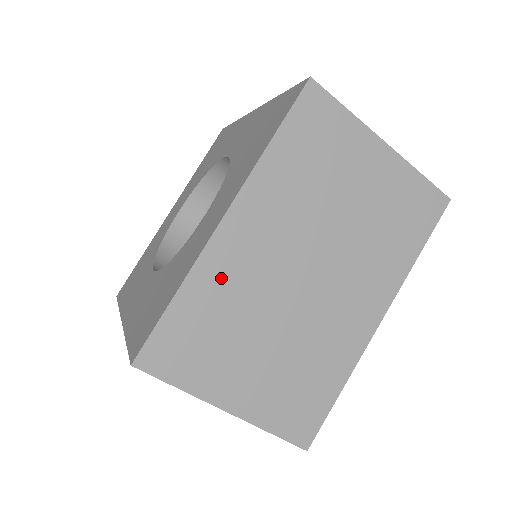
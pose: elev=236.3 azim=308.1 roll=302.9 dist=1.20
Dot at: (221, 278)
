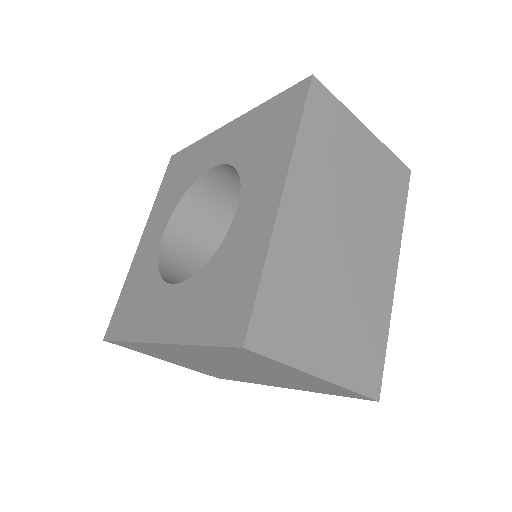
Dot at: (157, 349)
